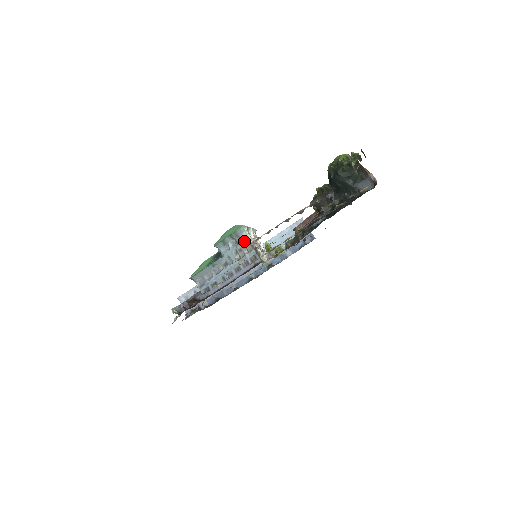
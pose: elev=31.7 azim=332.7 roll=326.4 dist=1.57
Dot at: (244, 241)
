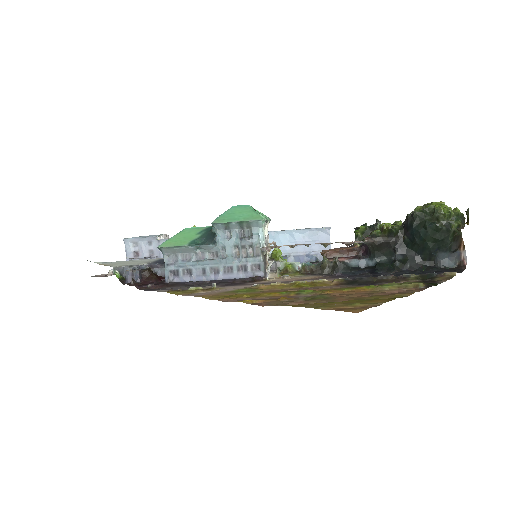
Dot at: (255, 239)
